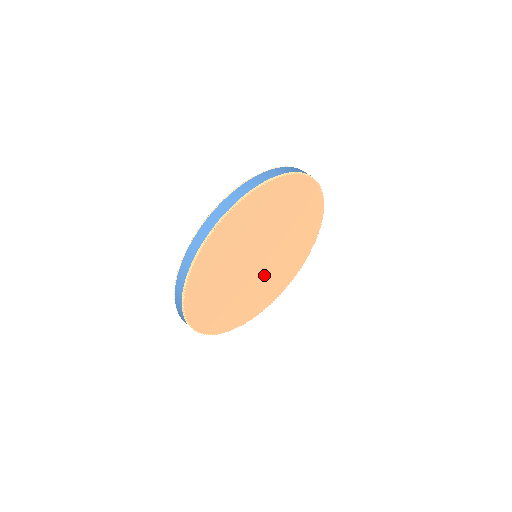
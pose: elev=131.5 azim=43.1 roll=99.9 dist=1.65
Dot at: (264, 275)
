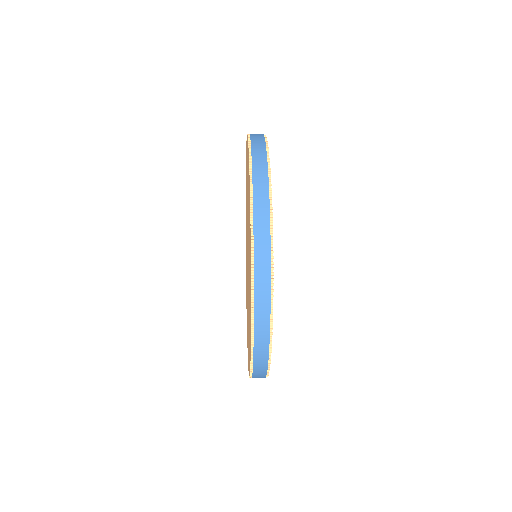
Dot at: occluded
